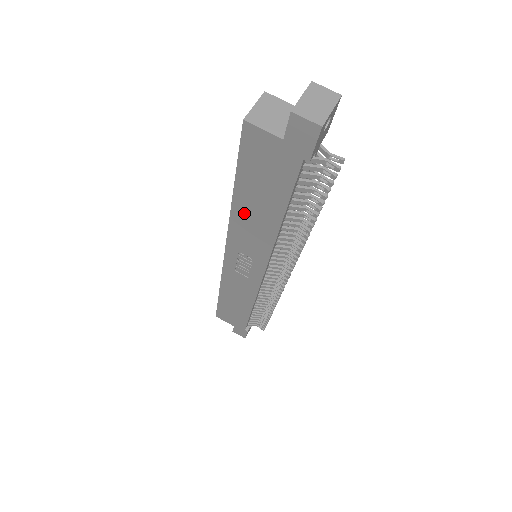
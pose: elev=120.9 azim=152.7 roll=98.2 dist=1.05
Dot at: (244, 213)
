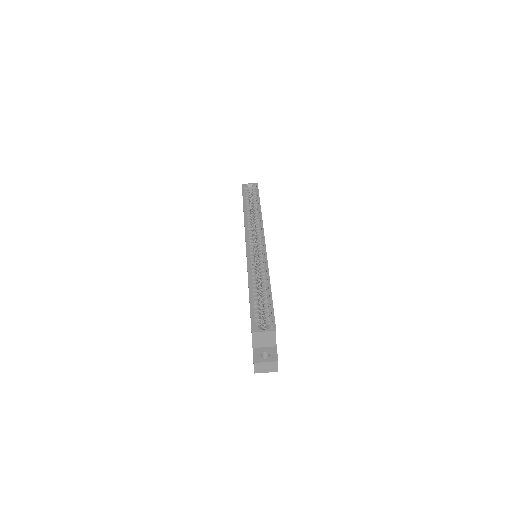
Dot at: occluded
